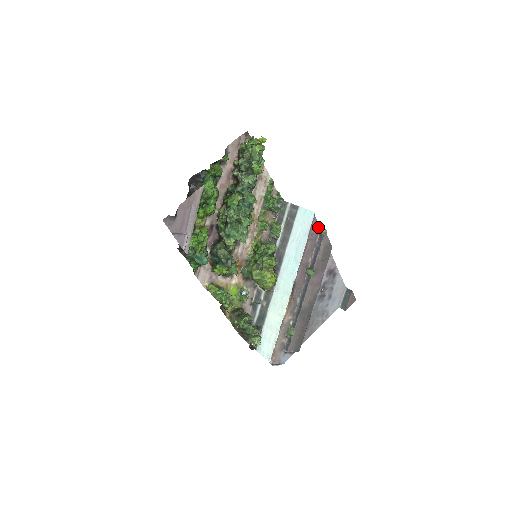
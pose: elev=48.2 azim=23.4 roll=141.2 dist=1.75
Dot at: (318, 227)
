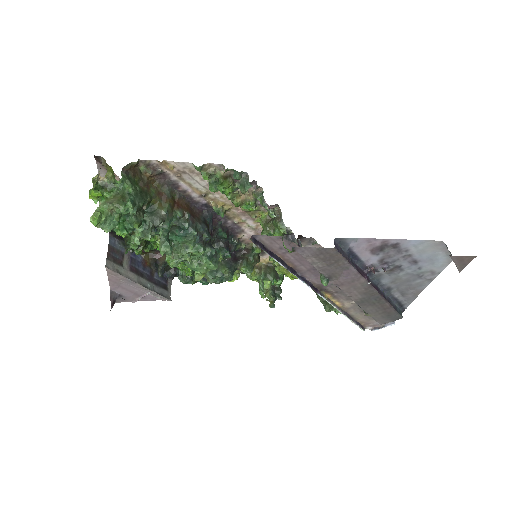
Dot at: (281, 238)
